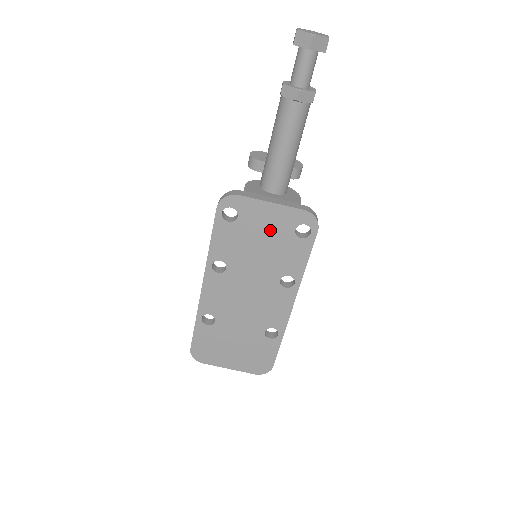
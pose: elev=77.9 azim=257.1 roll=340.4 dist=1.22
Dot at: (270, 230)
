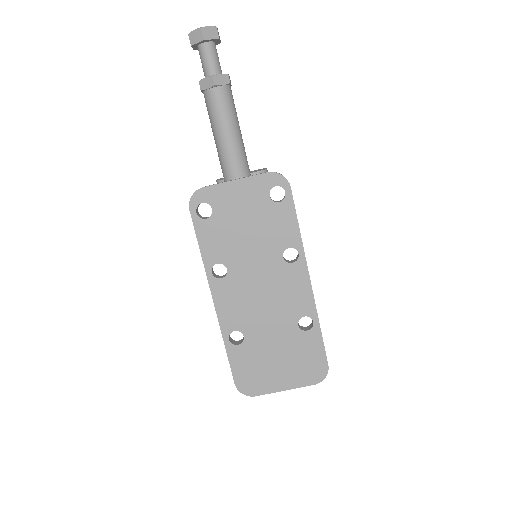
Dot at: (247, 208)
